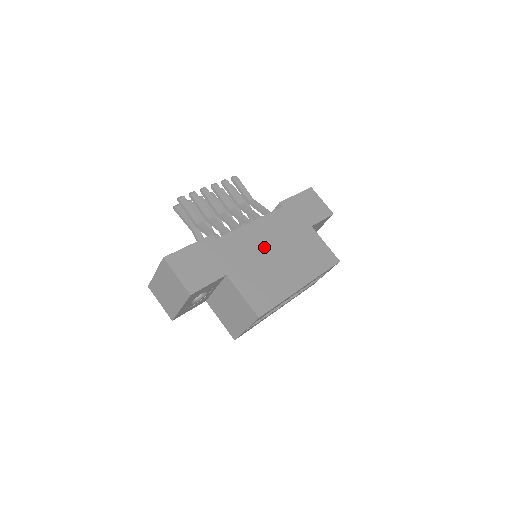
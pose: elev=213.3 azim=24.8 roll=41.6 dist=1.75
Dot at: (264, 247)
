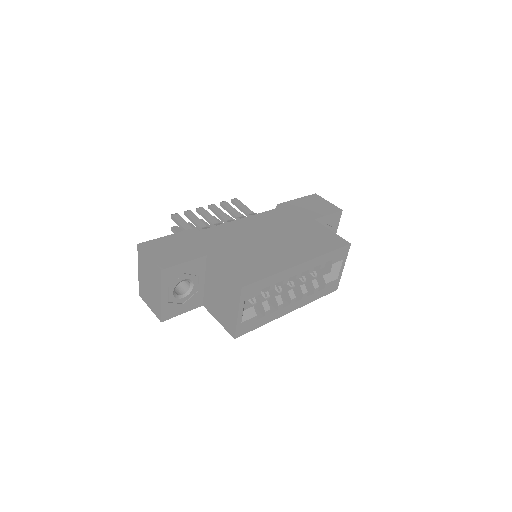
Dot at: (255, 235)
